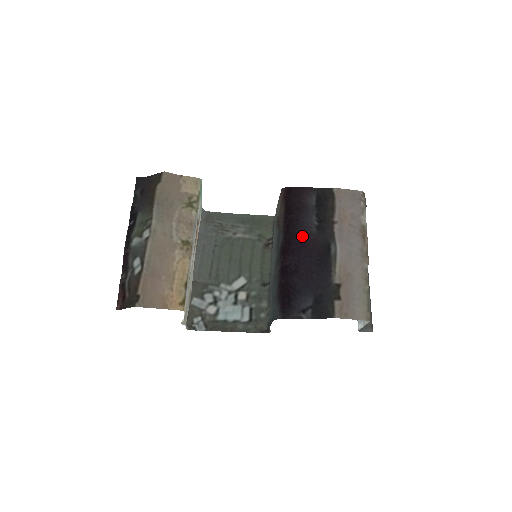
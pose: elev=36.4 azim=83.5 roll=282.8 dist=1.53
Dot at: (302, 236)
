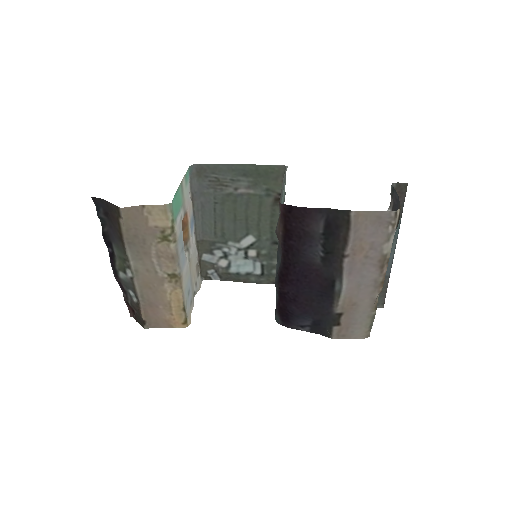
Dot at: (303, 265)
